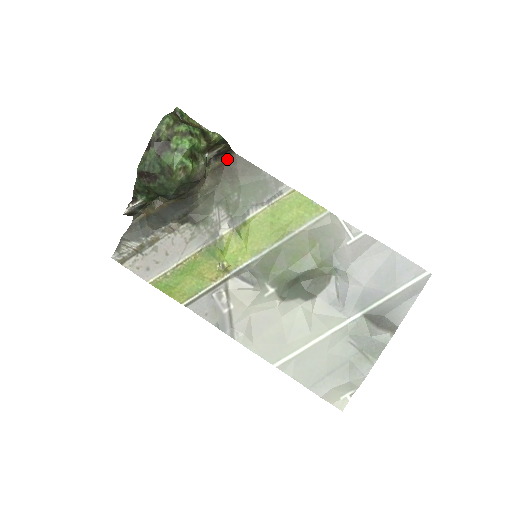
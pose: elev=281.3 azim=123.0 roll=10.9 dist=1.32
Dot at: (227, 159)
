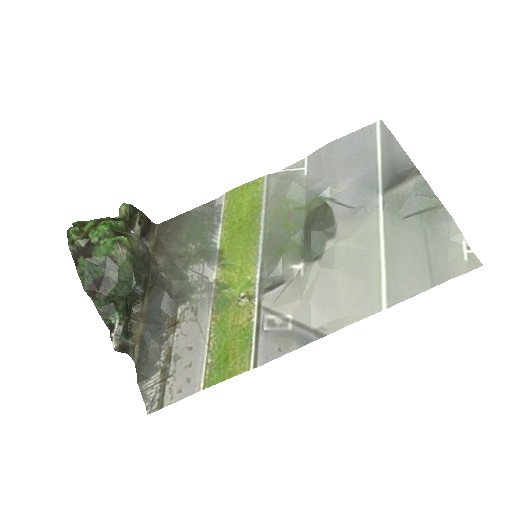
Dot at: (157, 234)
